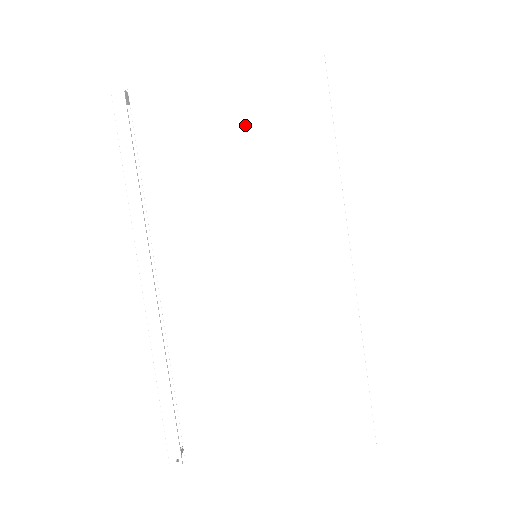
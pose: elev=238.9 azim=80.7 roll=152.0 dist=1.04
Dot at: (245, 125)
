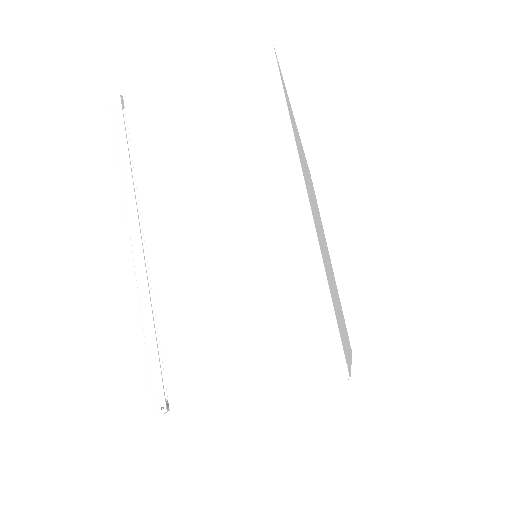
Dot at: (213, 106)
